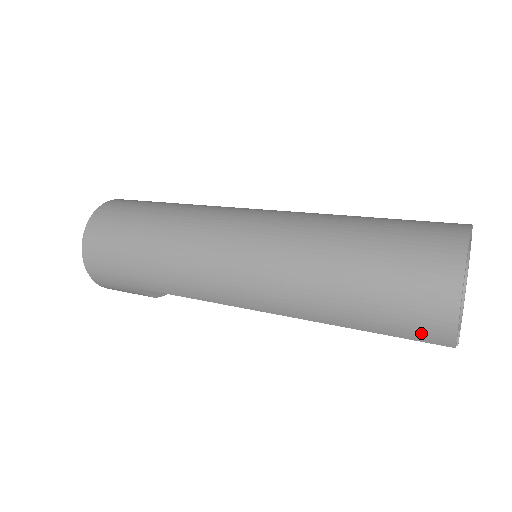
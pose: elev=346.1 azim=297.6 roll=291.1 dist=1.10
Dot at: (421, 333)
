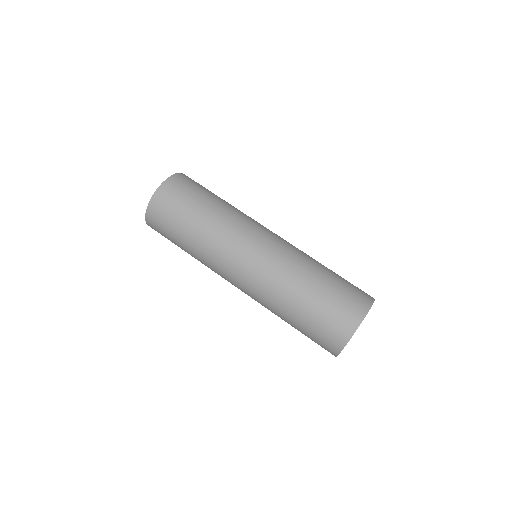
Dot at: (323, 347)
